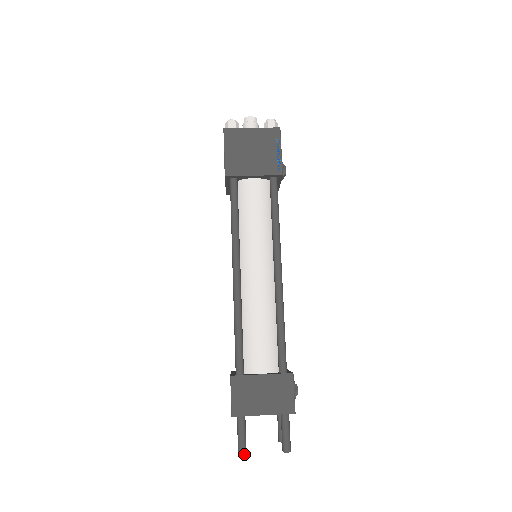
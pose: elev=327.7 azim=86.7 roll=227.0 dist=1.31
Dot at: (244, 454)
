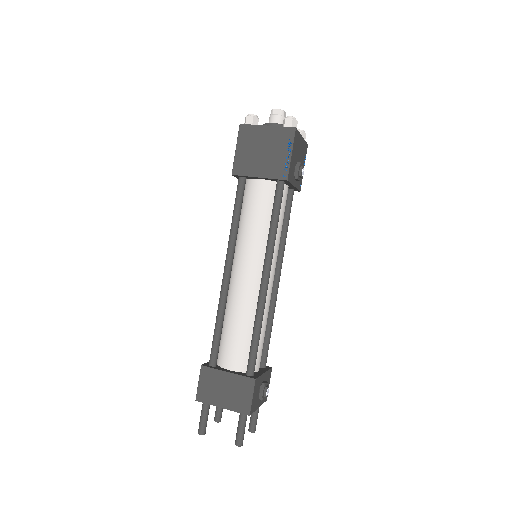
Dot at: (202, 434)
